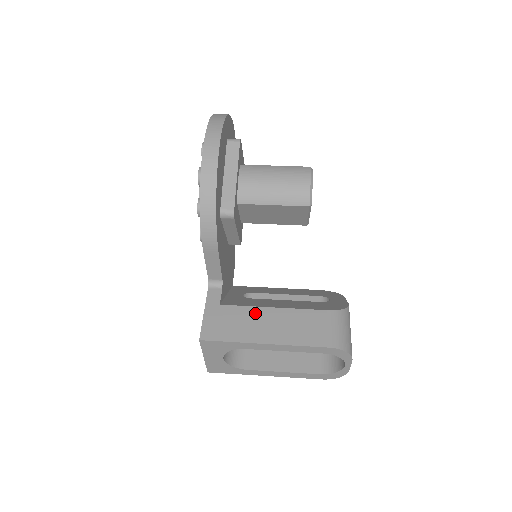
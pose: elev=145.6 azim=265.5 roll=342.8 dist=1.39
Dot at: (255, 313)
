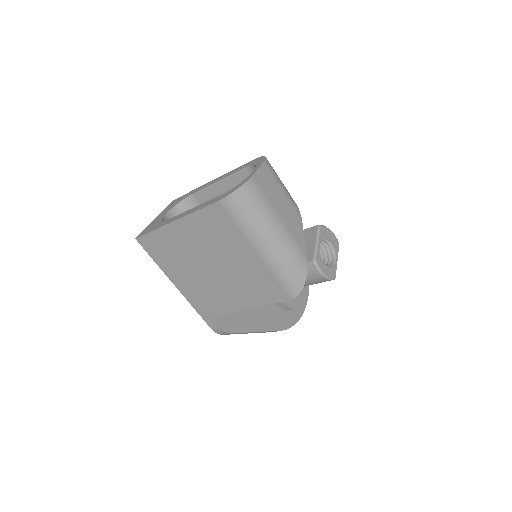
Dot at: occluded
